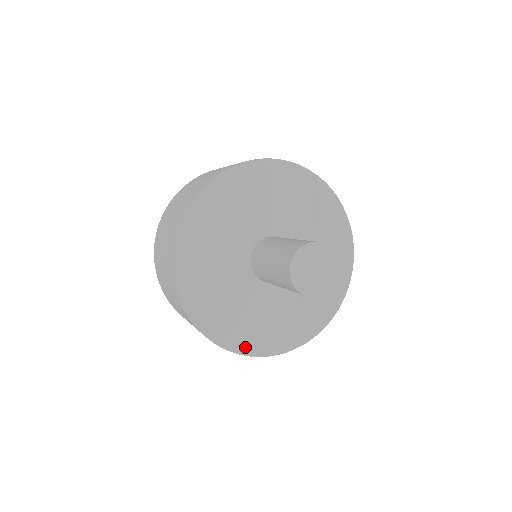
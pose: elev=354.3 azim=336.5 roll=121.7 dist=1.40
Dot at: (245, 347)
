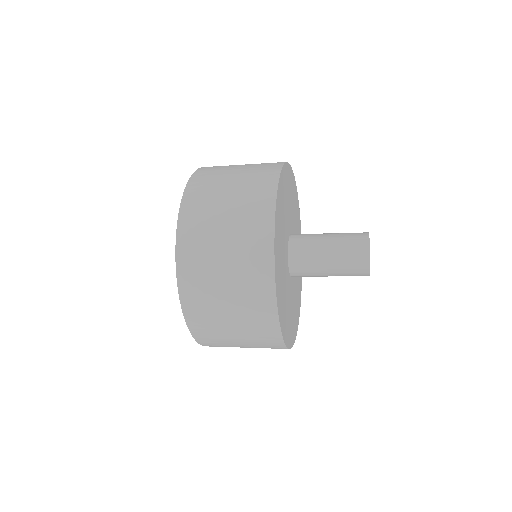
Dot at: (284, 333)
